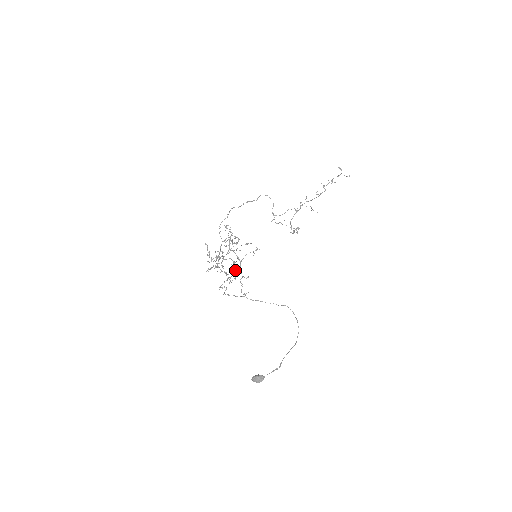
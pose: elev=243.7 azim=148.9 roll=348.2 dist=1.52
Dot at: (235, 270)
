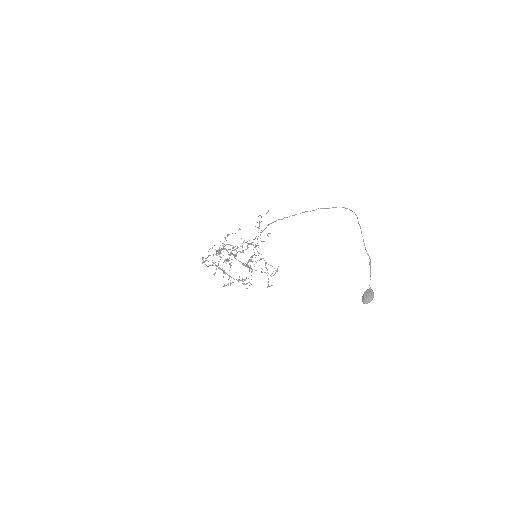
Dot at: (249, 244)
